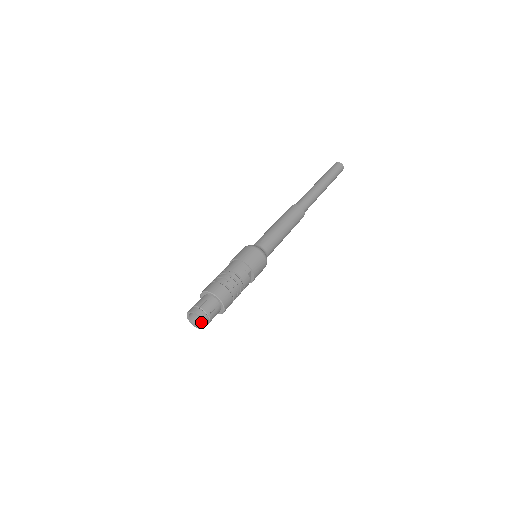
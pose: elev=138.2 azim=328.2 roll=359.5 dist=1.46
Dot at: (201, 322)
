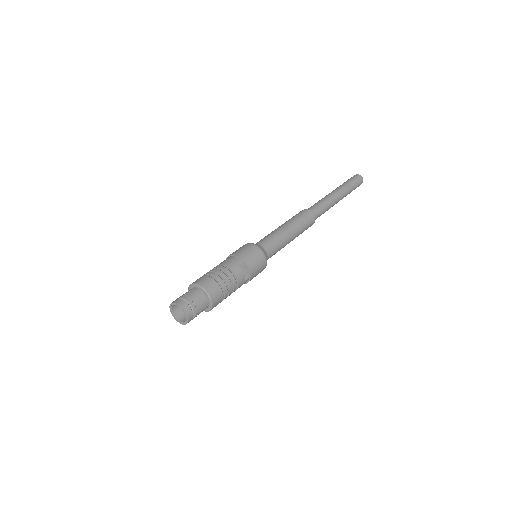
Dot at: occluded
